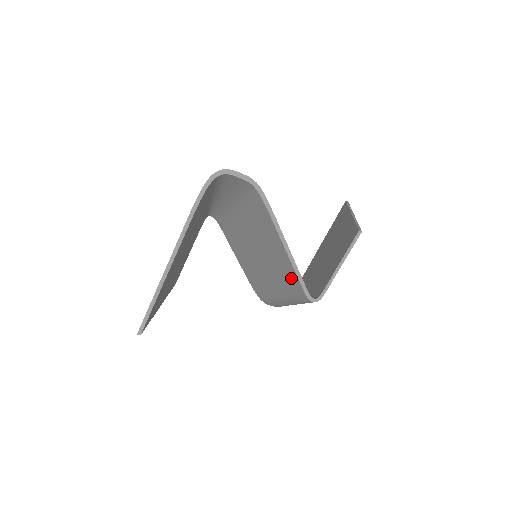
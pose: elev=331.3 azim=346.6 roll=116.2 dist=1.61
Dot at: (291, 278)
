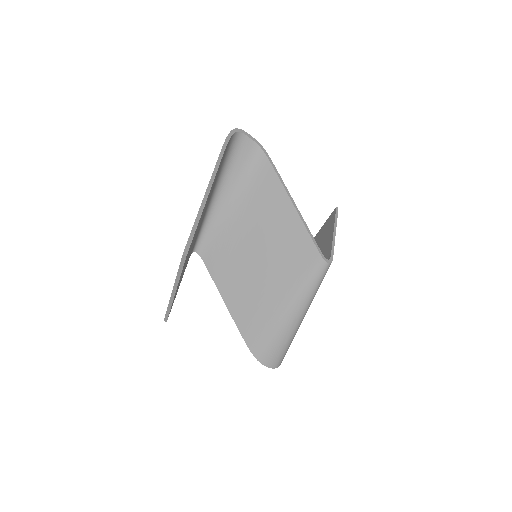
Dot at: (301, 245)
